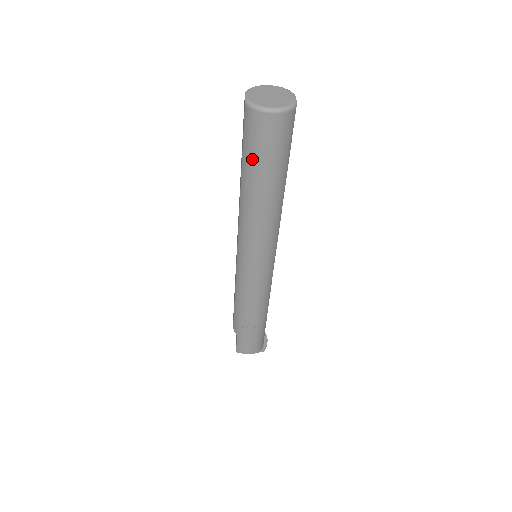
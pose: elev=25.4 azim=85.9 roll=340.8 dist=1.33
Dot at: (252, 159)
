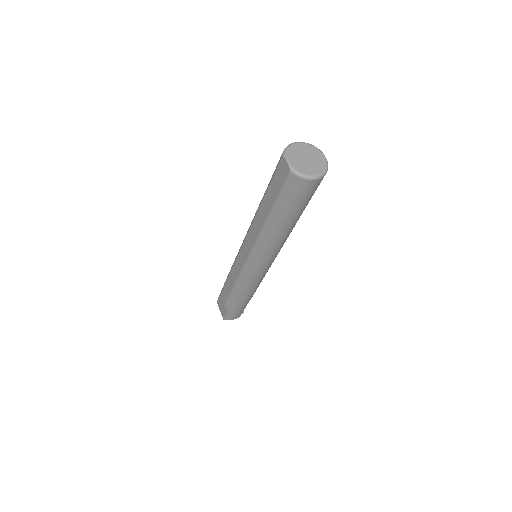
Dot at: (287, 207)
